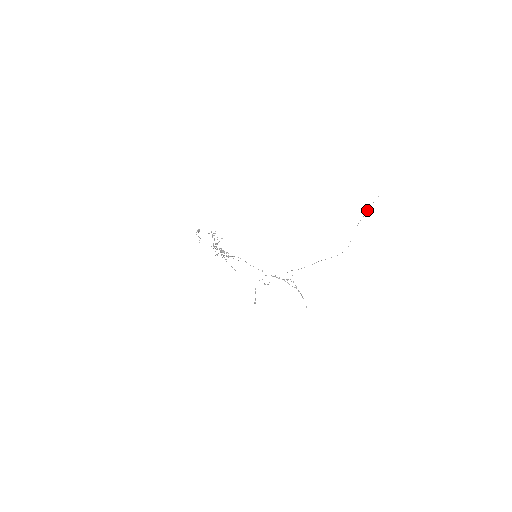
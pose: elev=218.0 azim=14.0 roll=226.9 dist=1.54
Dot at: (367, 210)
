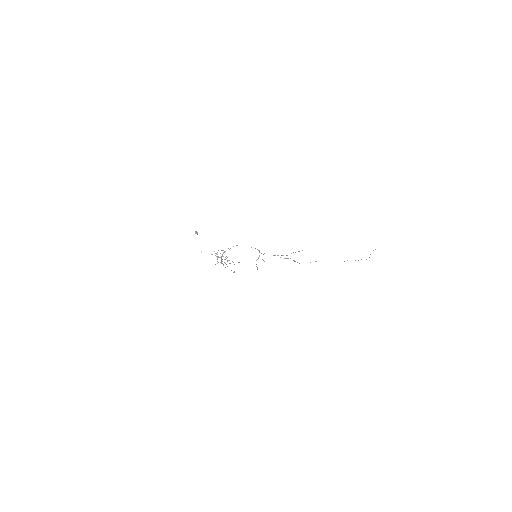
Dot at: occluded
